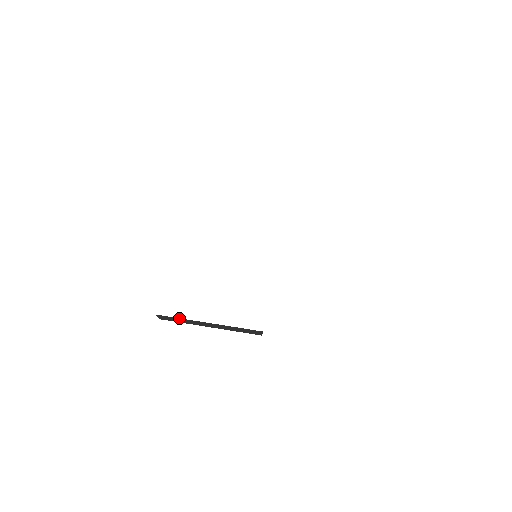
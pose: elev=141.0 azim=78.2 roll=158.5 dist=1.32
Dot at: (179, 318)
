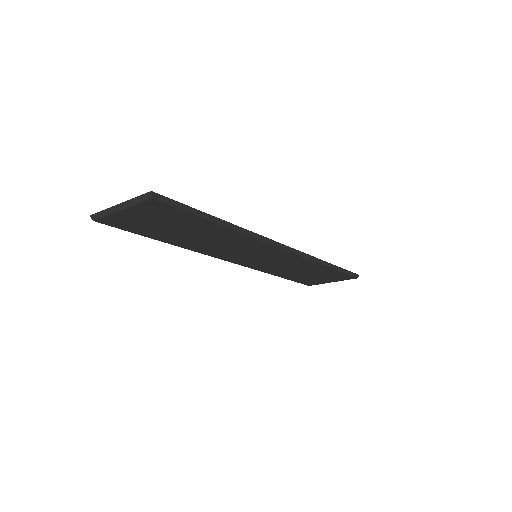
Dot at: (102, 210)
